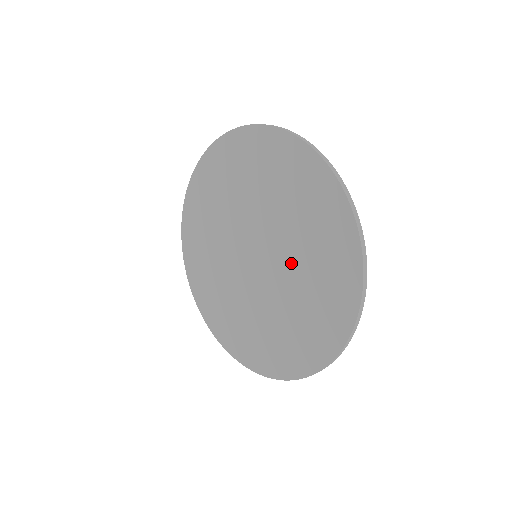
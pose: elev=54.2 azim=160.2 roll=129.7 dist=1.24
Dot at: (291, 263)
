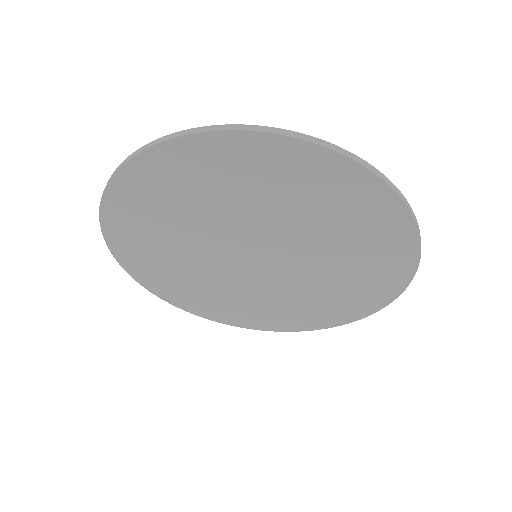
Dot at: (303, 284)
